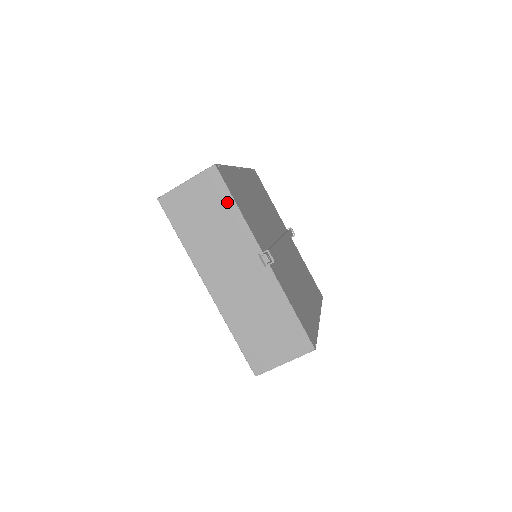
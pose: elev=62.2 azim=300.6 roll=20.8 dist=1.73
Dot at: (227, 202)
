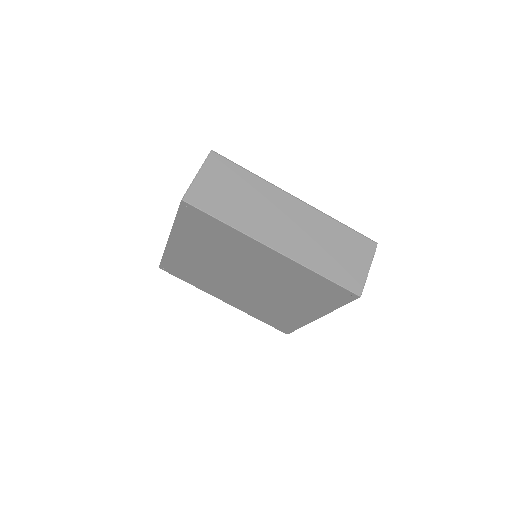
Dot at: occluded
